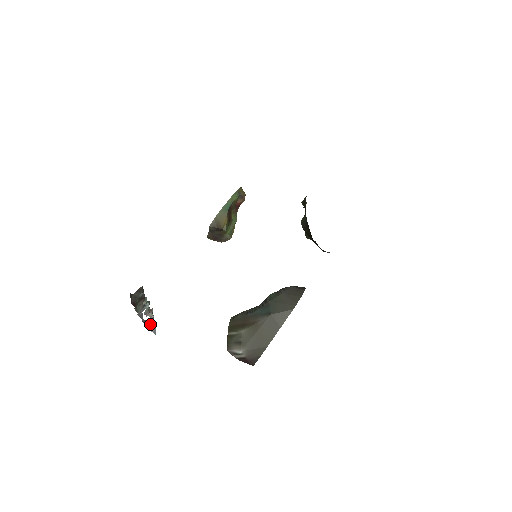
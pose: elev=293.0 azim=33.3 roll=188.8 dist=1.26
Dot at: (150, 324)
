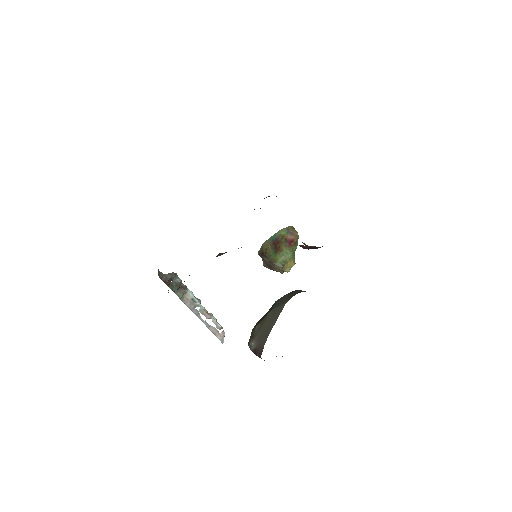
Dot at: (219, 334)
